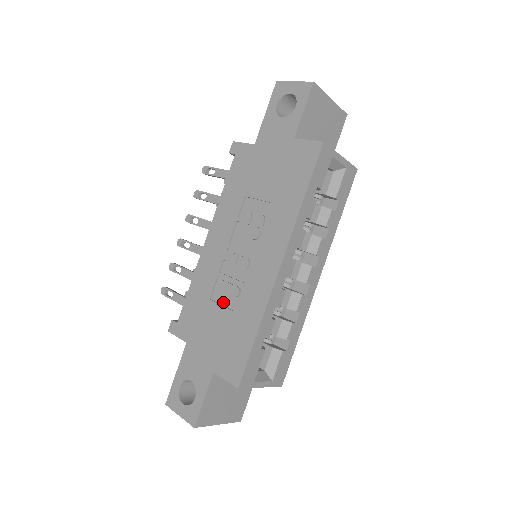
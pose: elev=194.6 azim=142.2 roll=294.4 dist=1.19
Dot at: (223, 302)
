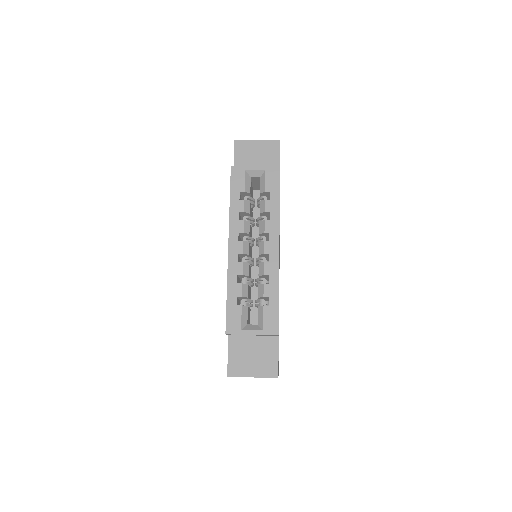
Dot at: occluded
